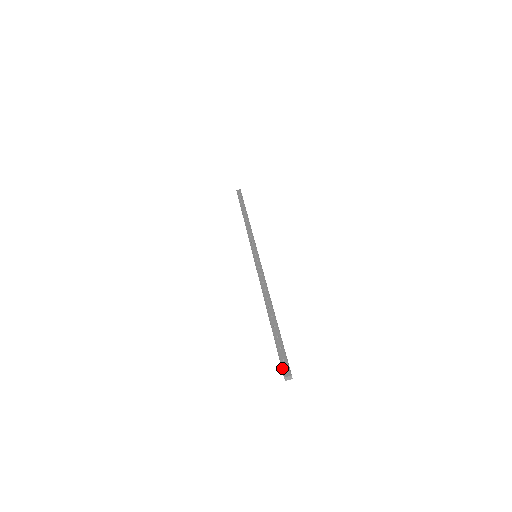
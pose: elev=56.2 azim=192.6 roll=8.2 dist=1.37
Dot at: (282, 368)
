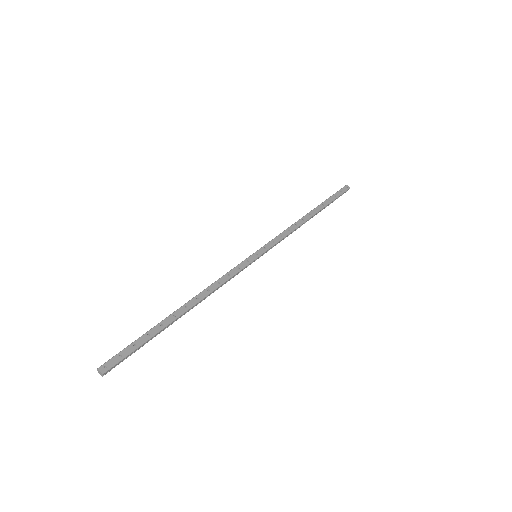
Dot at: (108, 360)
